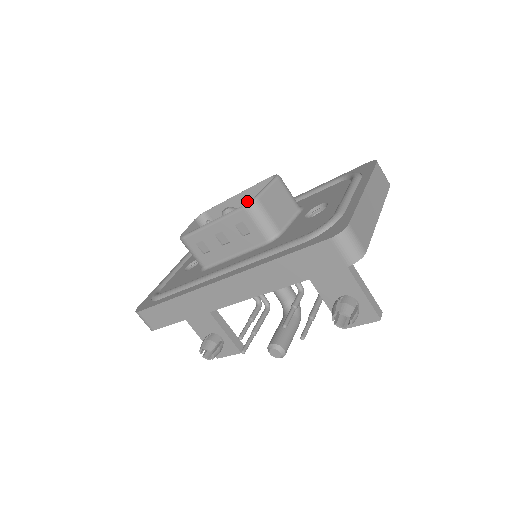
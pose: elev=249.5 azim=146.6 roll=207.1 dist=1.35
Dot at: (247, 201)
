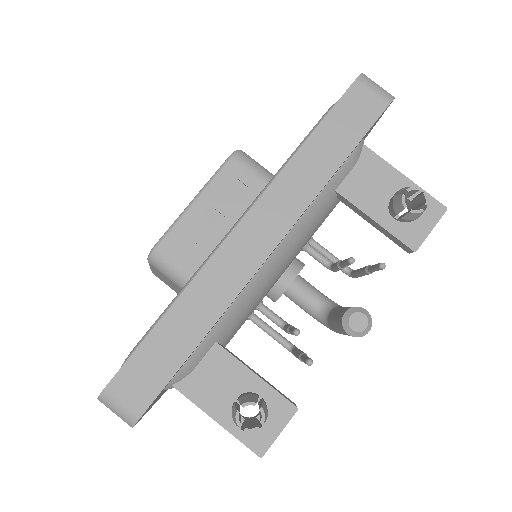
Dot at: occluded
